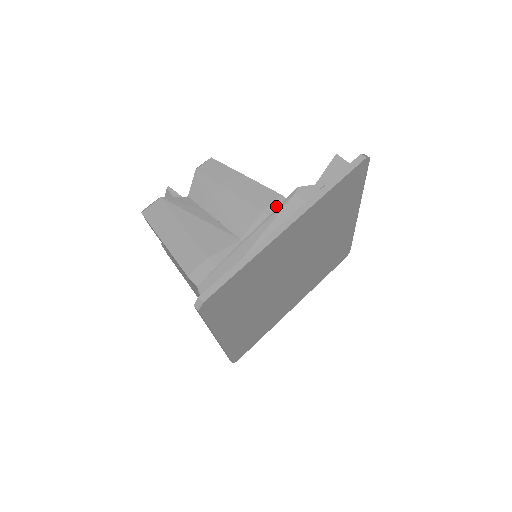
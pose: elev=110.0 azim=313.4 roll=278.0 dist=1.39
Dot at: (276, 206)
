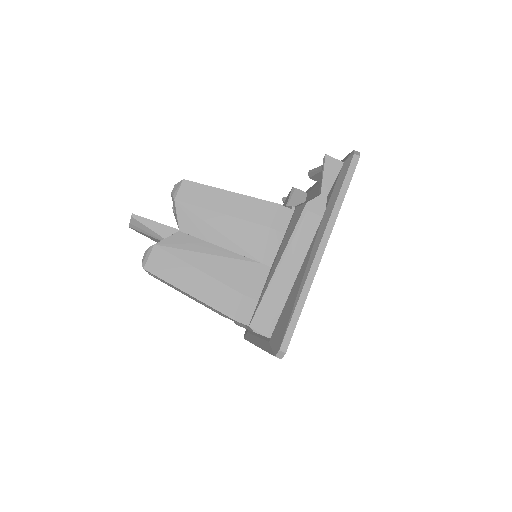
Dot at: (280, 218)
